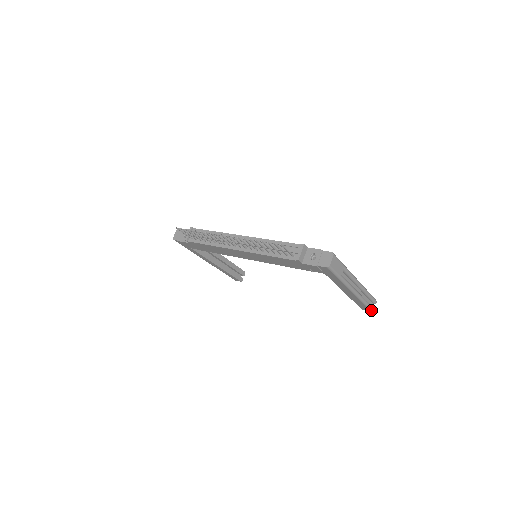
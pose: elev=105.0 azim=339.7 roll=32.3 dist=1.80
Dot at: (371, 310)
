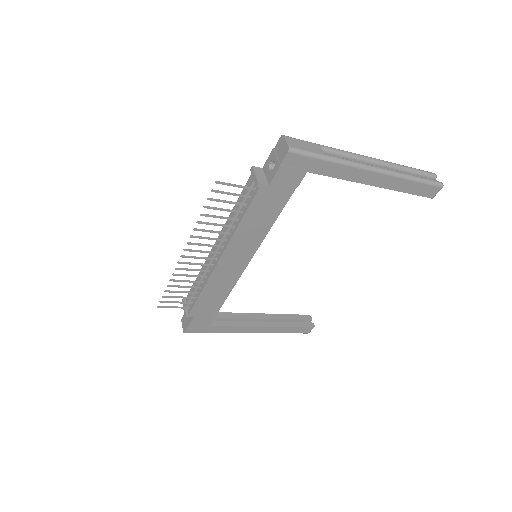
Dot at: (437, 185)
